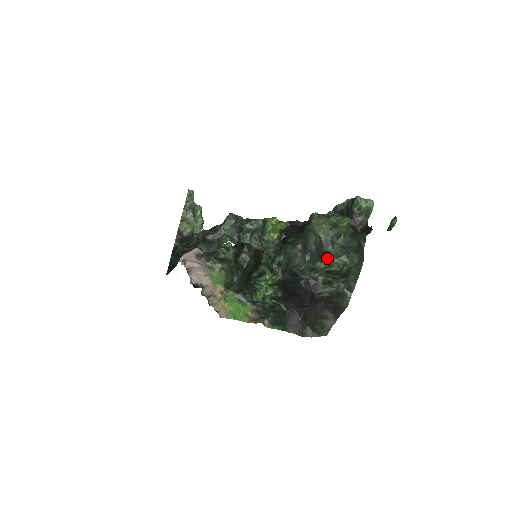
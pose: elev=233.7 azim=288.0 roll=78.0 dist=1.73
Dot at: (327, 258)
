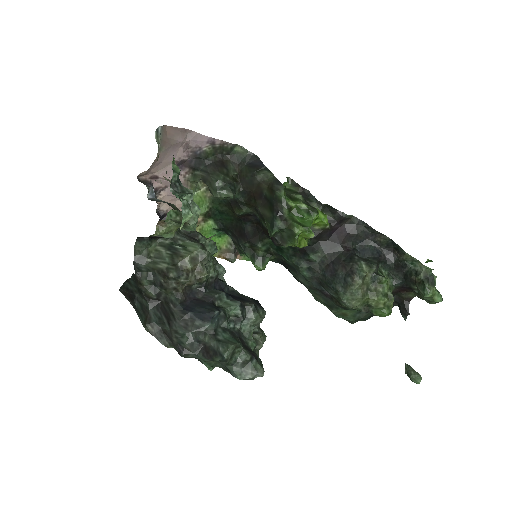
Dot at: (333, 313)
